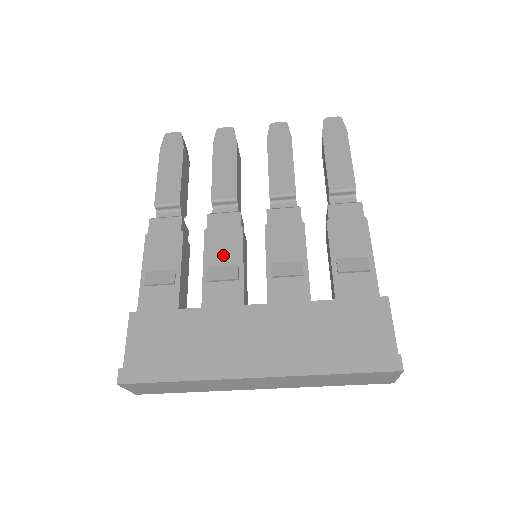
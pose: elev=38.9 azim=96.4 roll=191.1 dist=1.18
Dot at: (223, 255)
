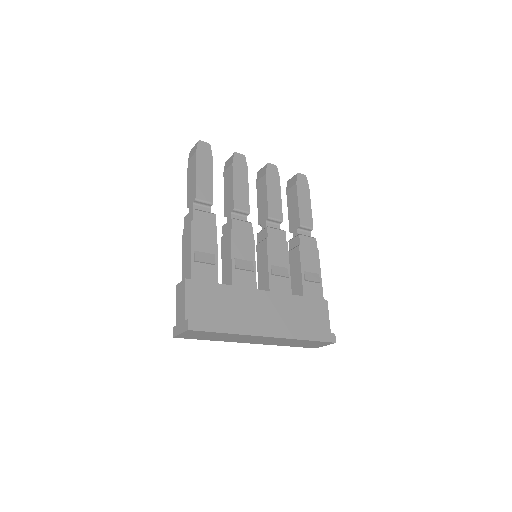
Dot at: (243, 252)
